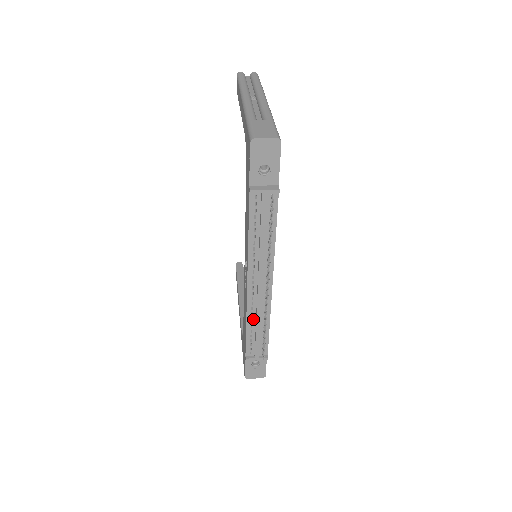
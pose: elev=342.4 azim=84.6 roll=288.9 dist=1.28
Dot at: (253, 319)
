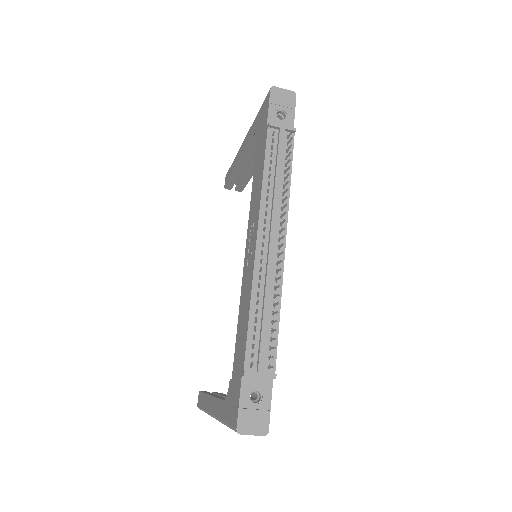
Dot at: (259, 297)
